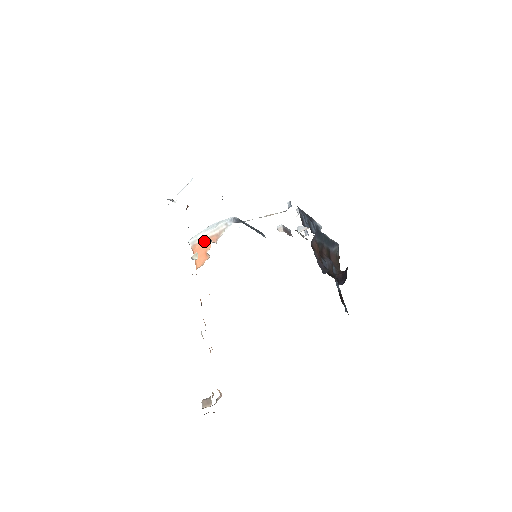
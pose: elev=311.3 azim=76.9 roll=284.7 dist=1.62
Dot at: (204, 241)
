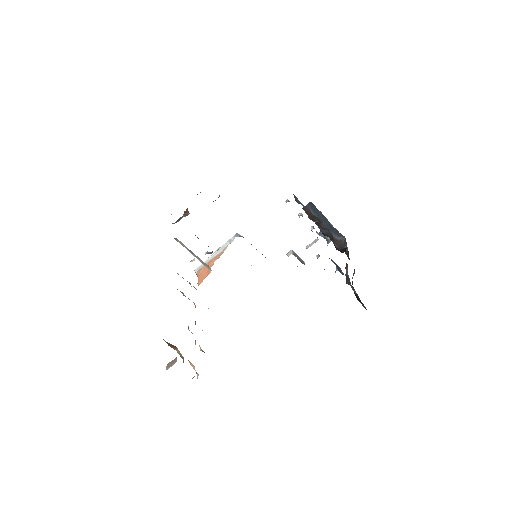
Dot at: (205, 253)
